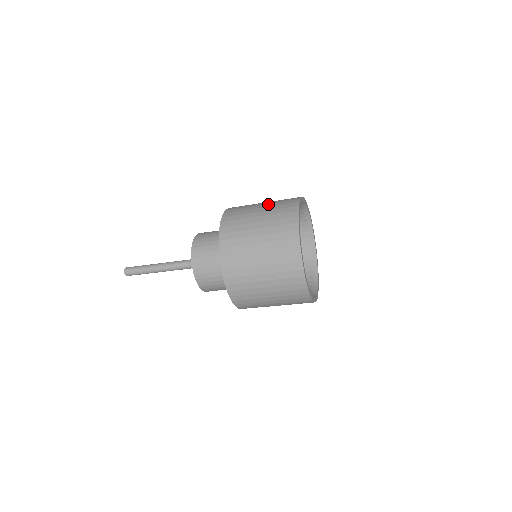
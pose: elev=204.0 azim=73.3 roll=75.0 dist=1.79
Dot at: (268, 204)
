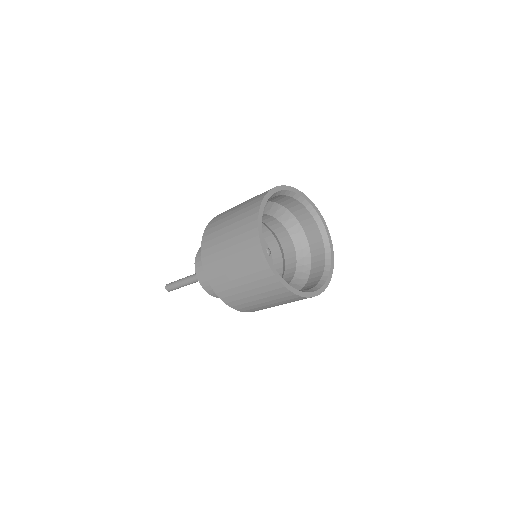
Dot at: occluded
